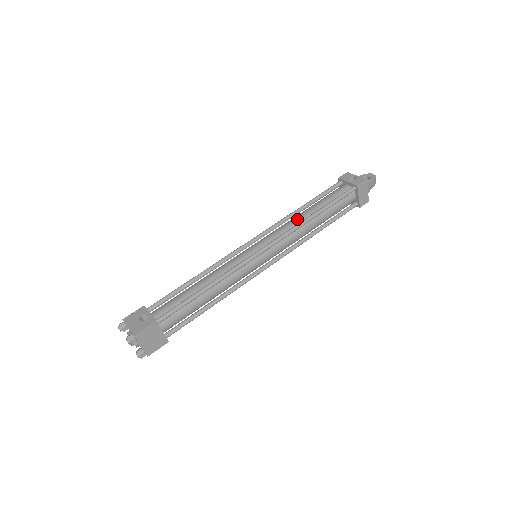
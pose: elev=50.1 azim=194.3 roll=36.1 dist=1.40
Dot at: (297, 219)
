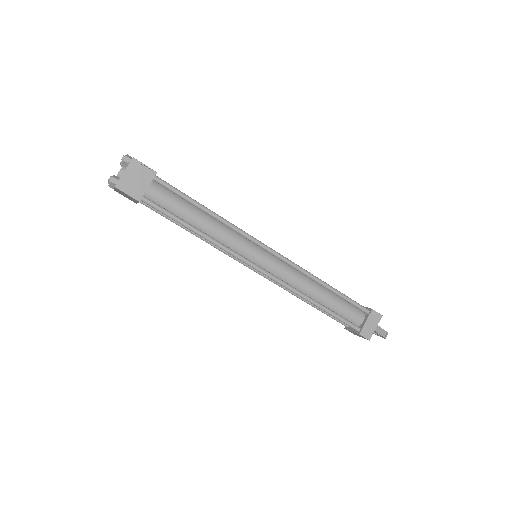
Dot at: occluded
